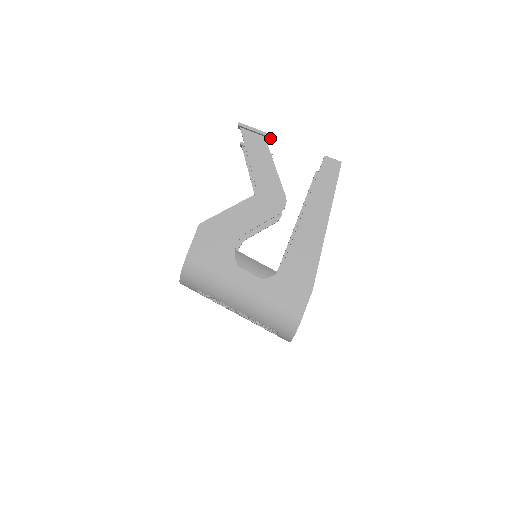
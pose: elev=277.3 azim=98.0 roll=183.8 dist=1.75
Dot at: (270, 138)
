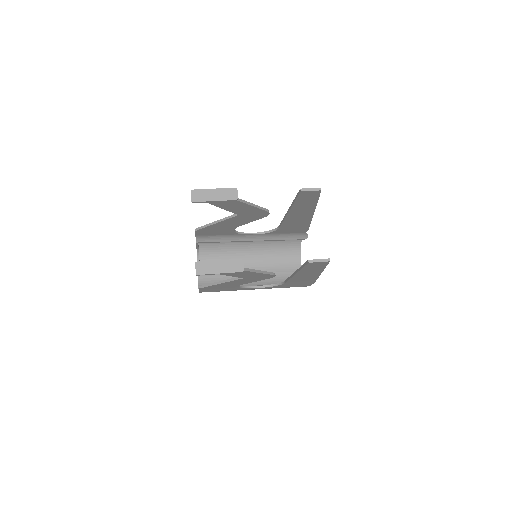
Dot at: (239, 269)
